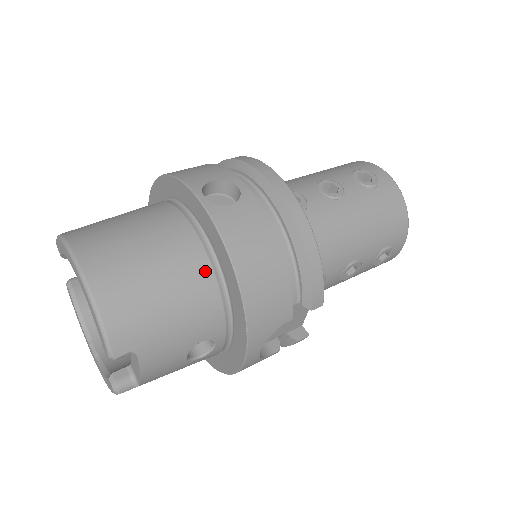
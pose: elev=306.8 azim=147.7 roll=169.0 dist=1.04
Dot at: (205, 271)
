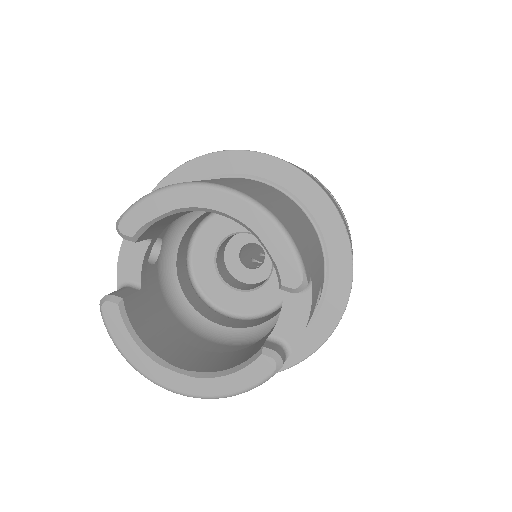
Dot at: (302, 213)
